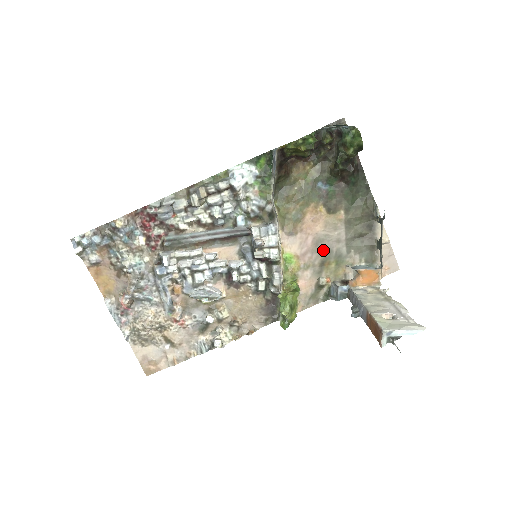
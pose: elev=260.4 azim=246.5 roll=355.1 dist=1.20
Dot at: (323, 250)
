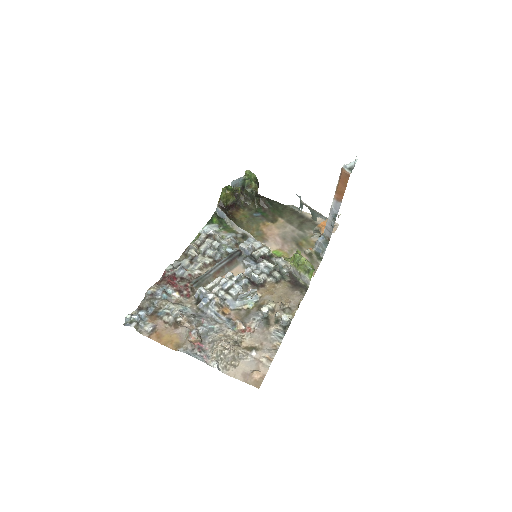
Dot at: (290, 239)
